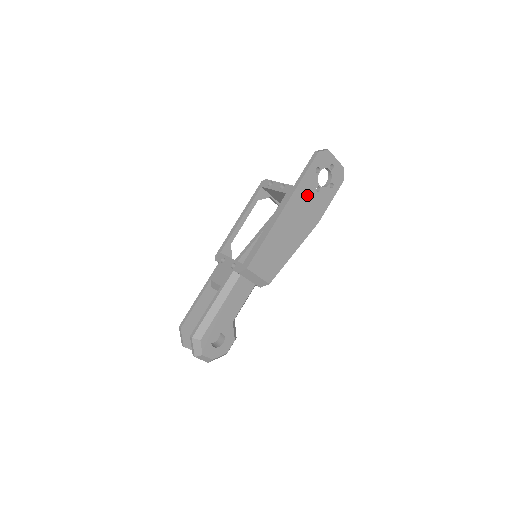
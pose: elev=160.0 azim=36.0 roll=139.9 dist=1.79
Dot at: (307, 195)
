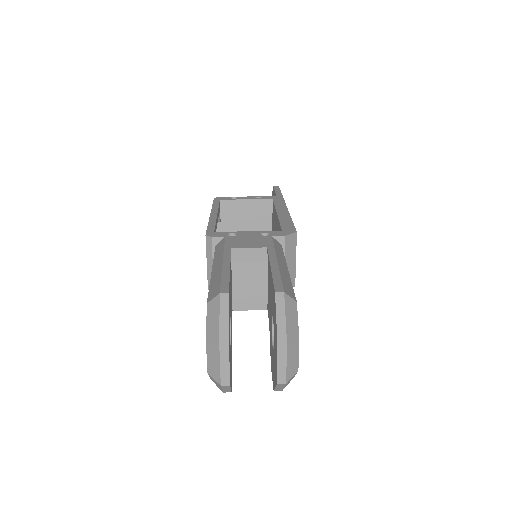
Dot at: occluded
